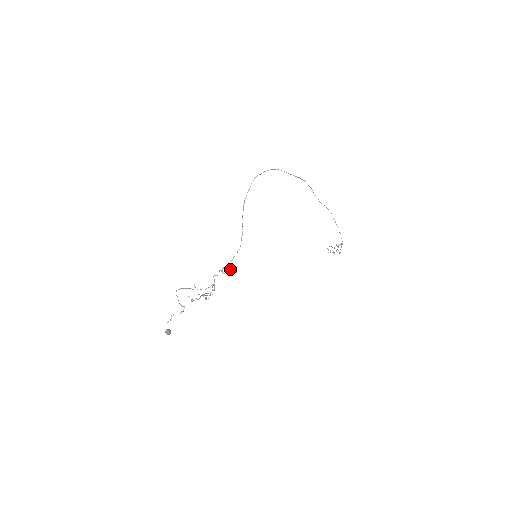
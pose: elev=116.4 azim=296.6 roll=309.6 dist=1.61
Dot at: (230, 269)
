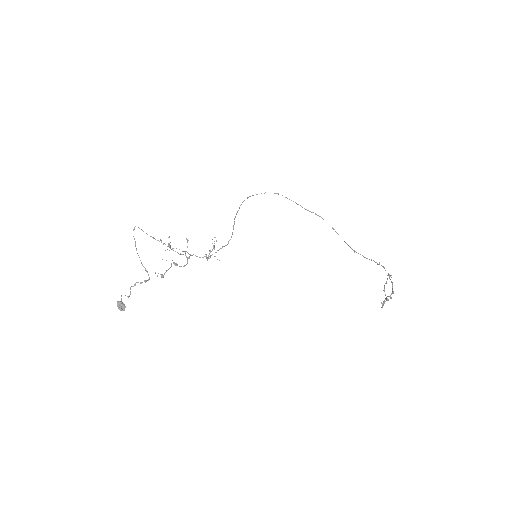
Dot at: occluded
